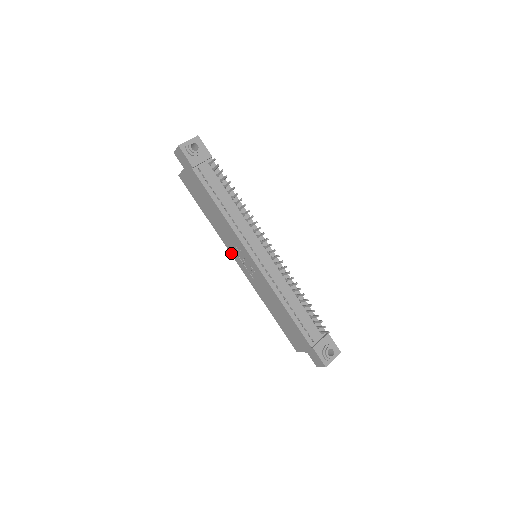
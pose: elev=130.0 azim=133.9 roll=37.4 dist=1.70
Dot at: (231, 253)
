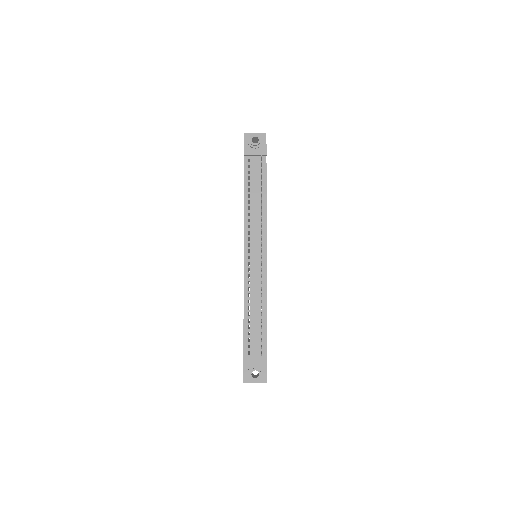
Dot at: occluded
